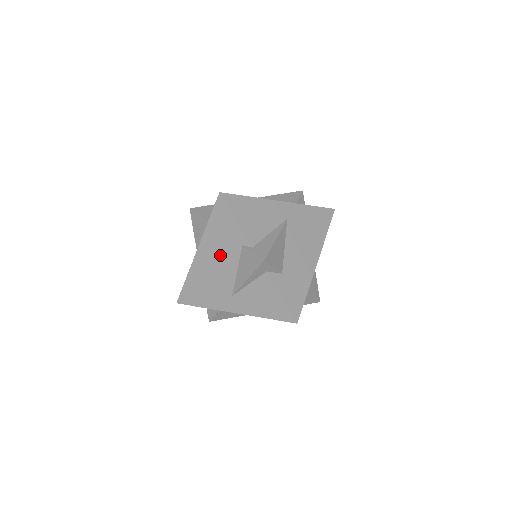
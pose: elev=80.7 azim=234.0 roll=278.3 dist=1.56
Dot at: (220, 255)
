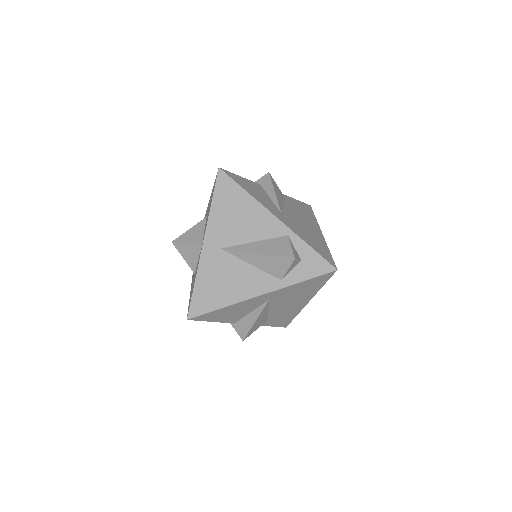
Dot at: occluded
